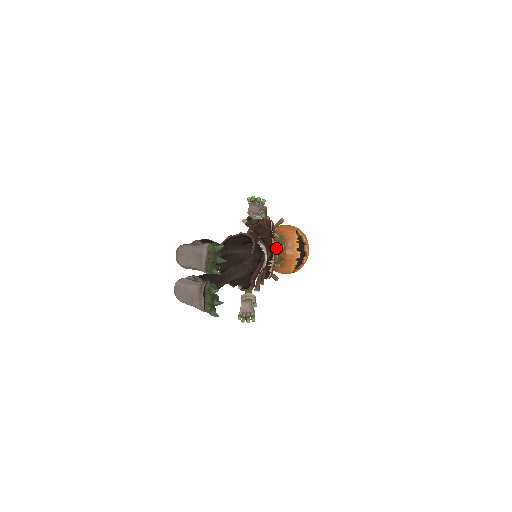
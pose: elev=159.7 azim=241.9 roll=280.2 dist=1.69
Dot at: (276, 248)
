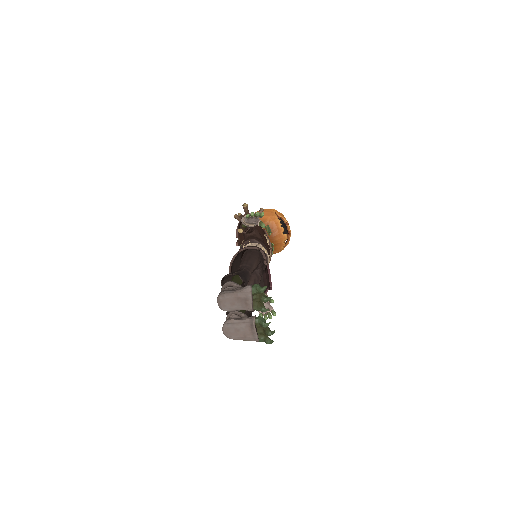
Dot at: occluded
